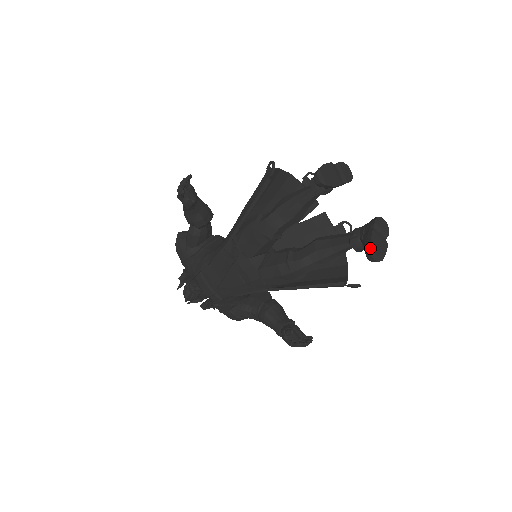
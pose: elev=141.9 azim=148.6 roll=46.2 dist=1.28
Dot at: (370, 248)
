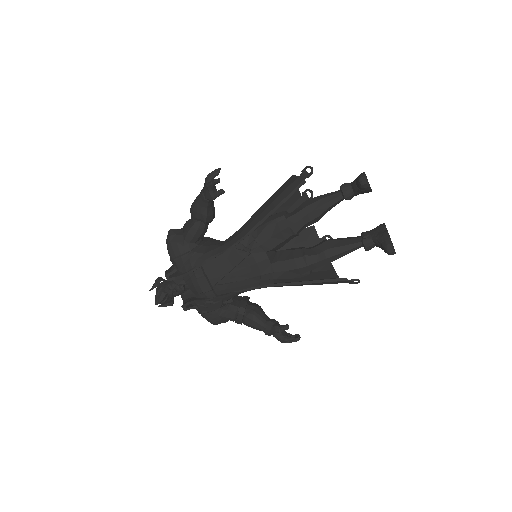
Dot at: (391, 242)
